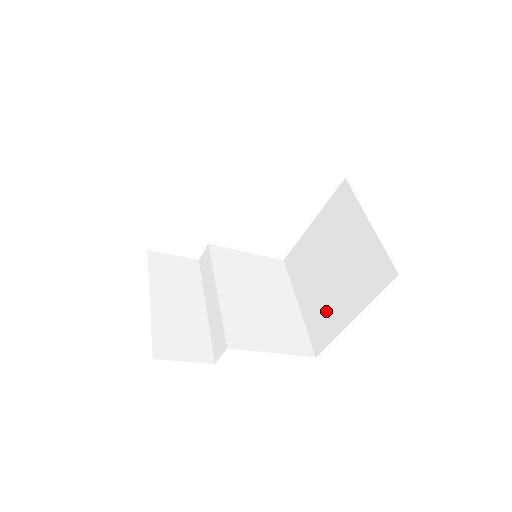
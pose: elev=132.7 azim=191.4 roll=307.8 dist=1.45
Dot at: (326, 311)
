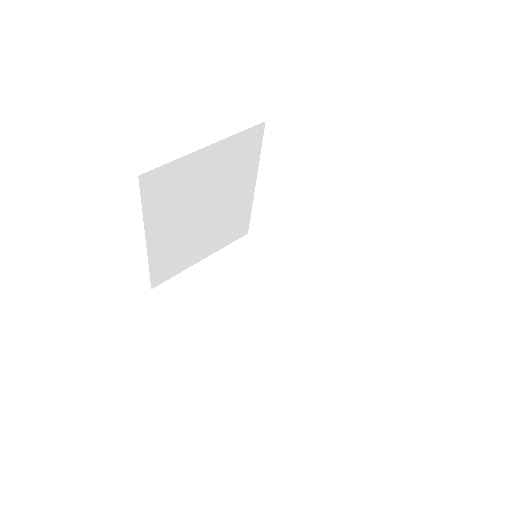
Dot at: occluded
